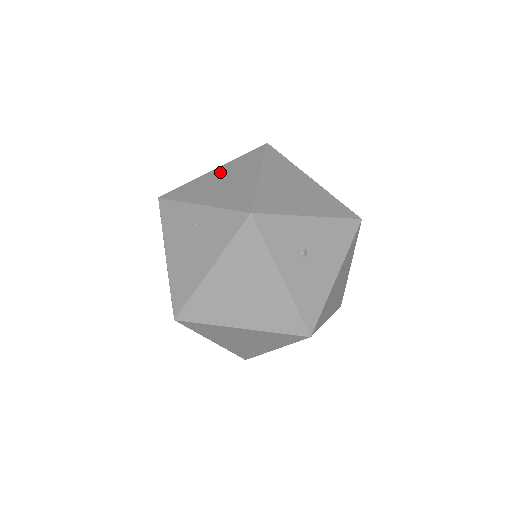
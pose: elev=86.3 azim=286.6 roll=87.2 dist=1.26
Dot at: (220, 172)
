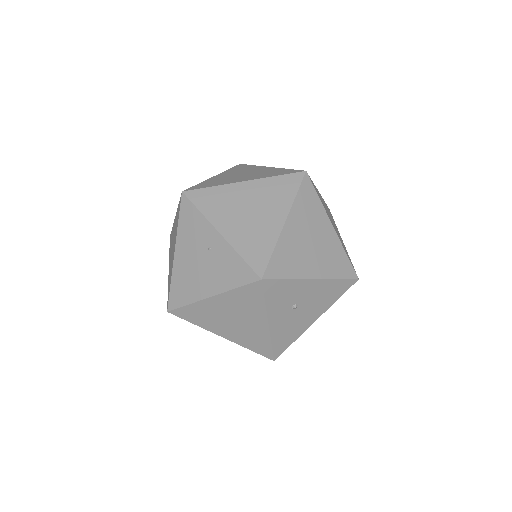
Dot at: (249, 191)
